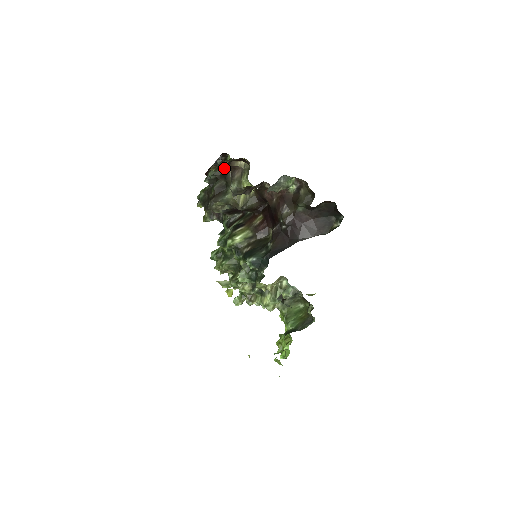
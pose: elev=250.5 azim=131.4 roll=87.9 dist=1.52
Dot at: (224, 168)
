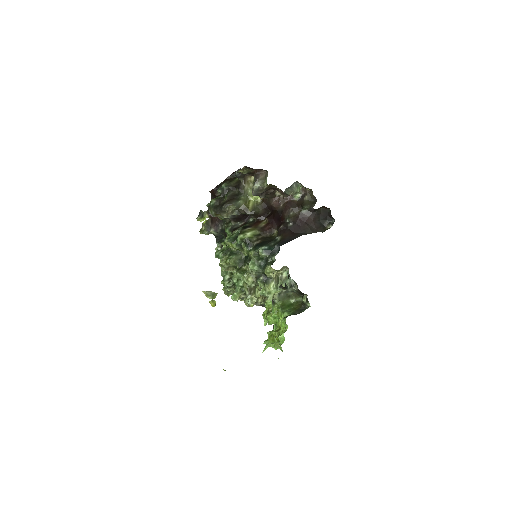
Dot at: (236, 182)
